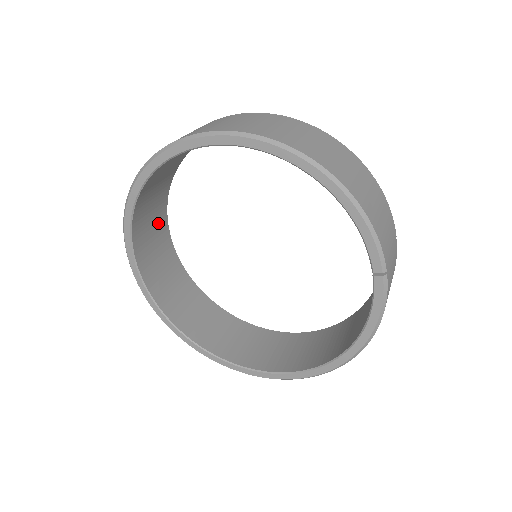
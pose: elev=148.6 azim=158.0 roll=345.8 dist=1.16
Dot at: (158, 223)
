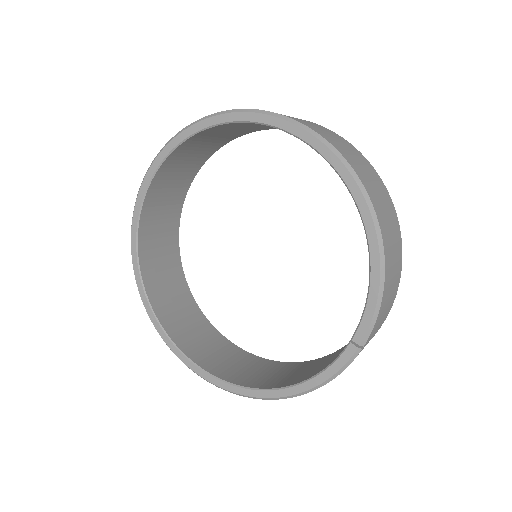
Dot at: (190, 168)
